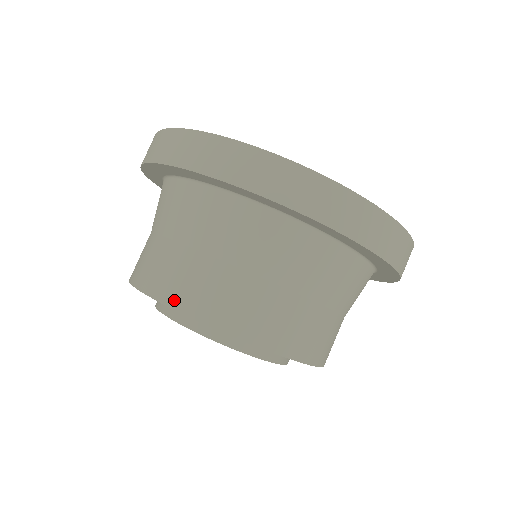
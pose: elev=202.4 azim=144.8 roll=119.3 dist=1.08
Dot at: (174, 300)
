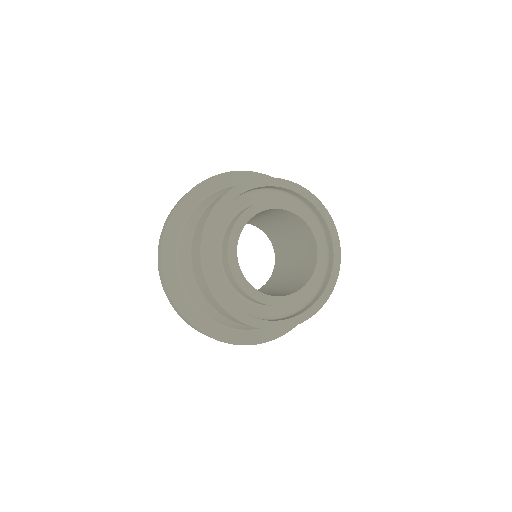
Dot at: (253, 180)
